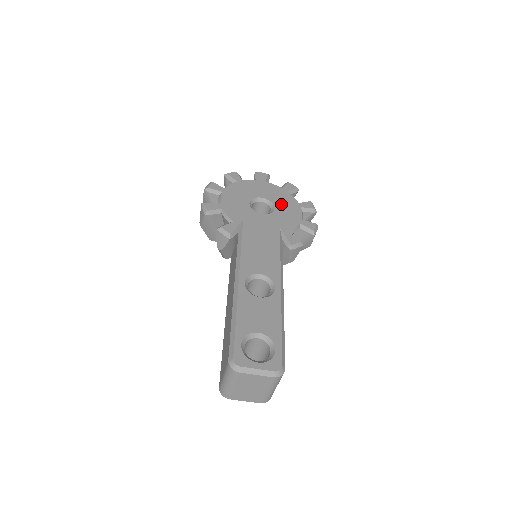
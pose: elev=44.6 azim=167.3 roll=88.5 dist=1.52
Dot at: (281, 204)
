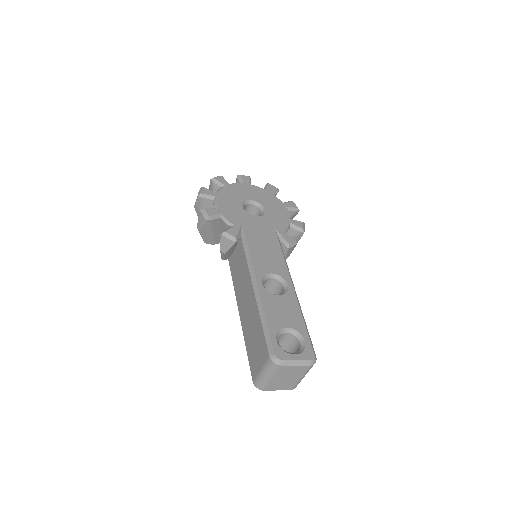
Dot at: (269, 205)
